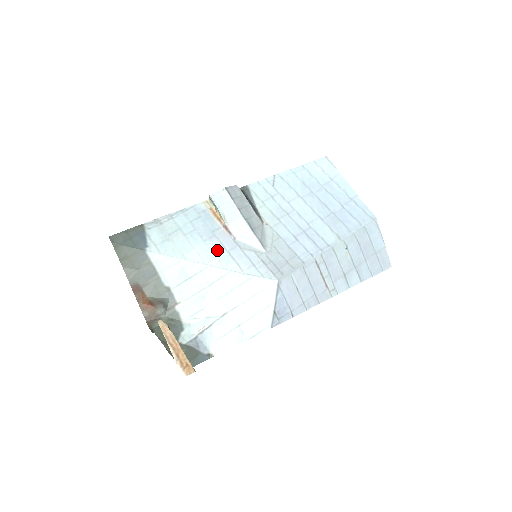
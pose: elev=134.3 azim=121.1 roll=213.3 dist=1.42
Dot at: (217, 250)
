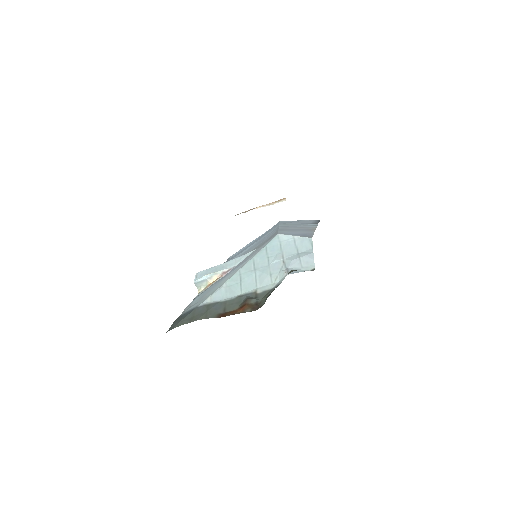
Dot at: occluded
